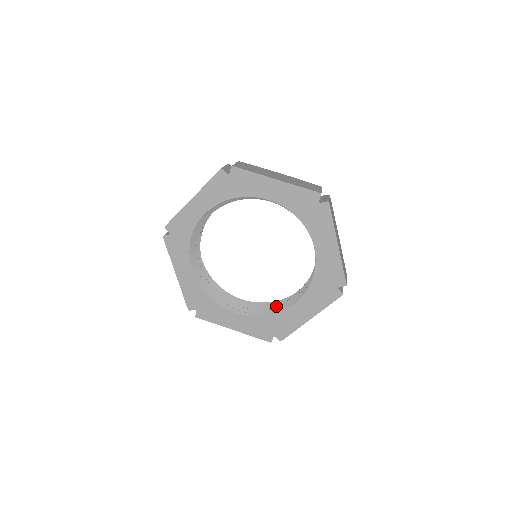
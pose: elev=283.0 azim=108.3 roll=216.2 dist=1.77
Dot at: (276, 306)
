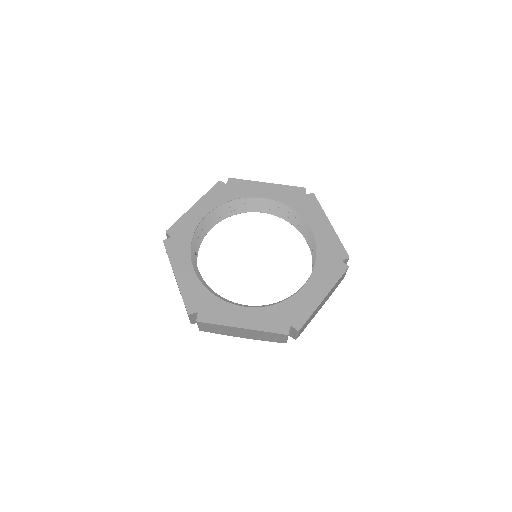
Dot at: occluded
